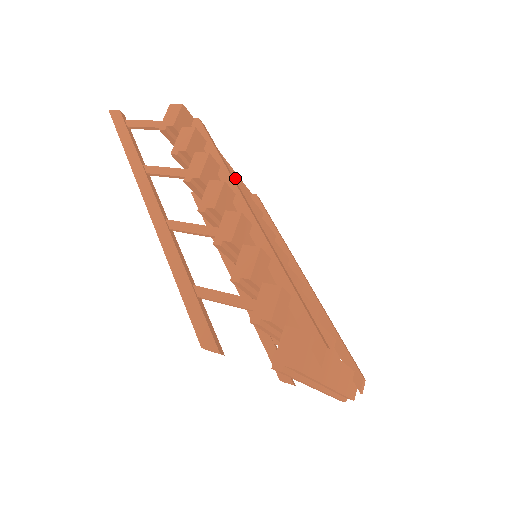
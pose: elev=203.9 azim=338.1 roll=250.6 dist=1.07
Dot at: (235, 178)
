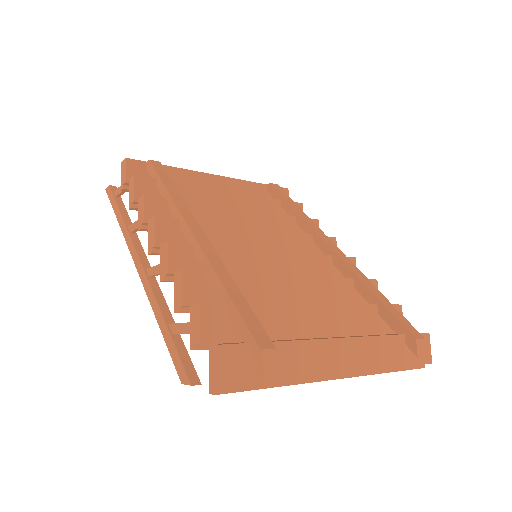
Dot at: (216, 189)
